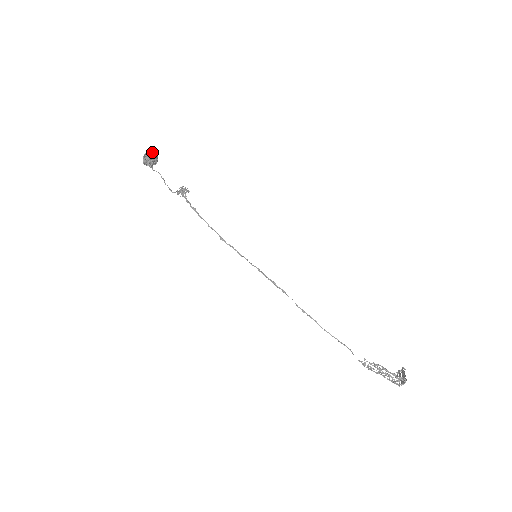
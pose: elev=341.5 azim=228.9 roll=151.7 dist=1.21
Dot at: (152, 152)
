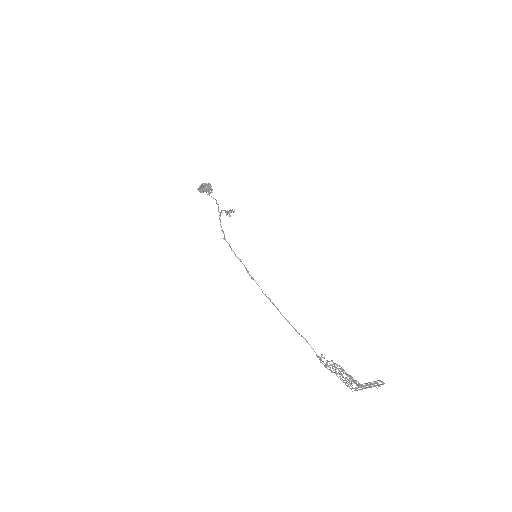
Dot at: occluded
